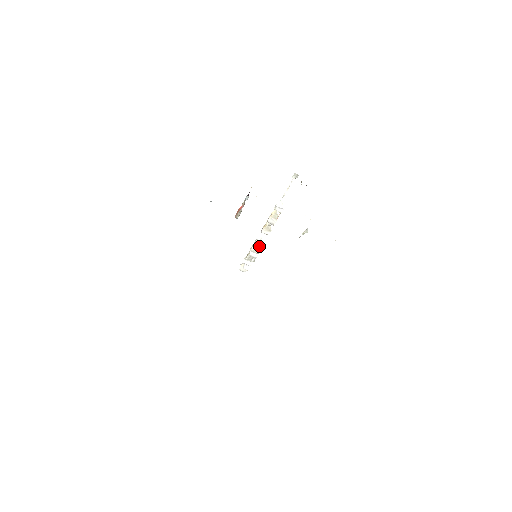
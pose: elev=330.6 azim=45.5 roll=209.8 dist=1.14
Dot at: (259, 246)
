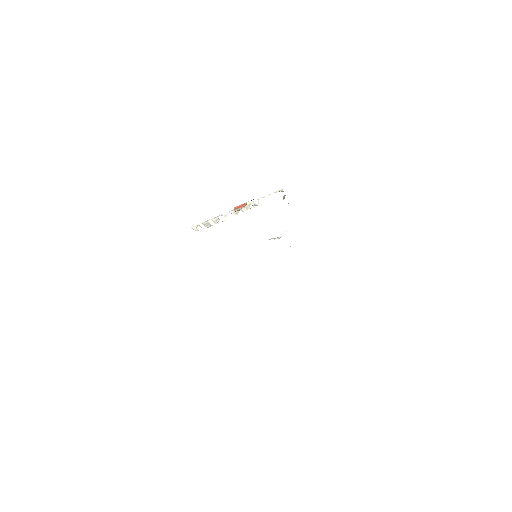
Dot at: (221, 220)
